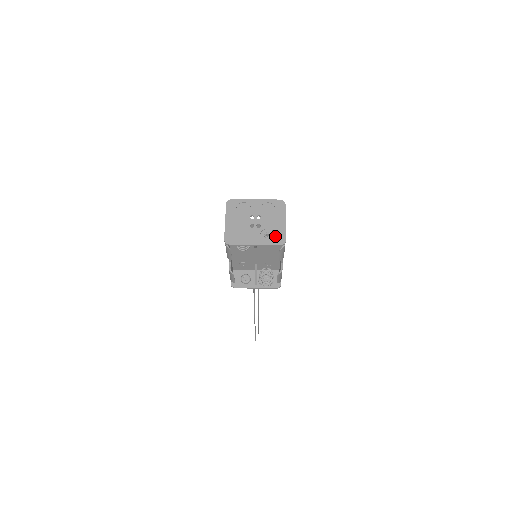
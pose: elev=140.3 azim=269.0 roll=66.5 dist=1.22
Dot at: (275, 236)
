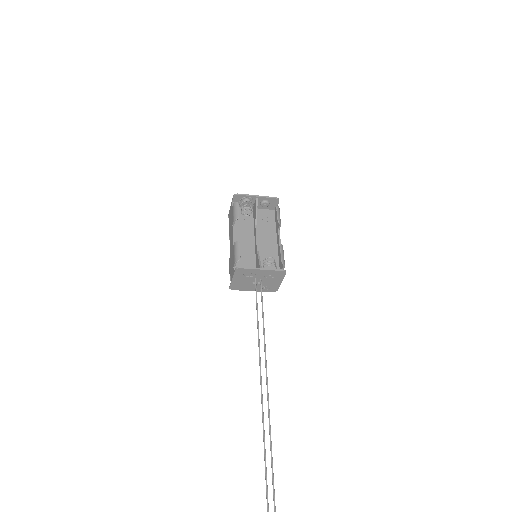
Dot at: (270, 202)
